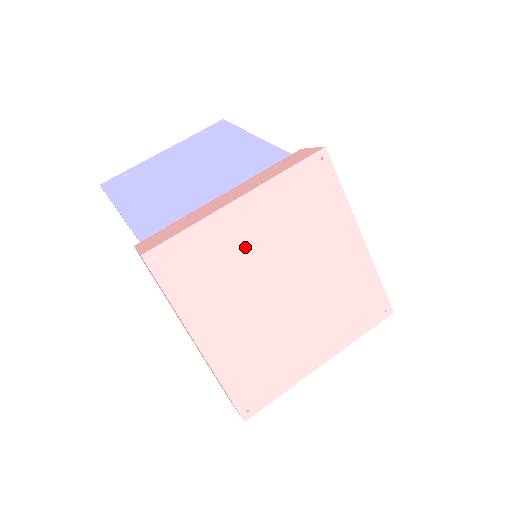
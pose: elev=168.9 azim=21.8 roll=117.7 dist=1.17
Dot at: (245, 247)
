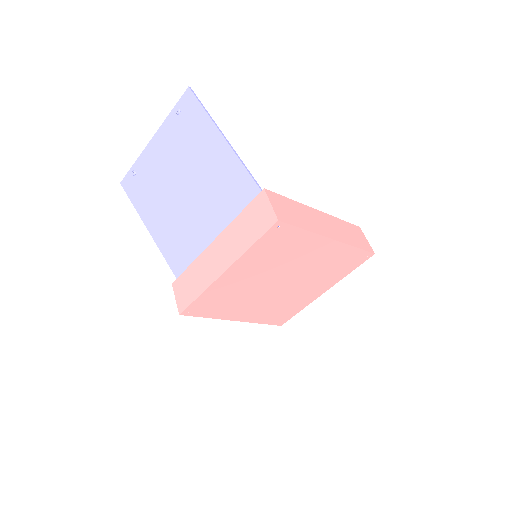
Dot at: (242, 284)
